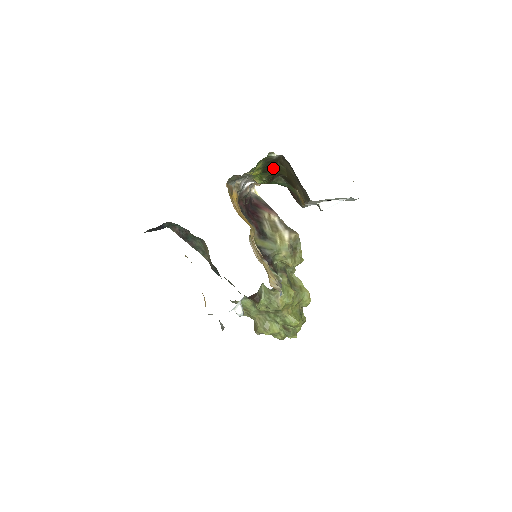
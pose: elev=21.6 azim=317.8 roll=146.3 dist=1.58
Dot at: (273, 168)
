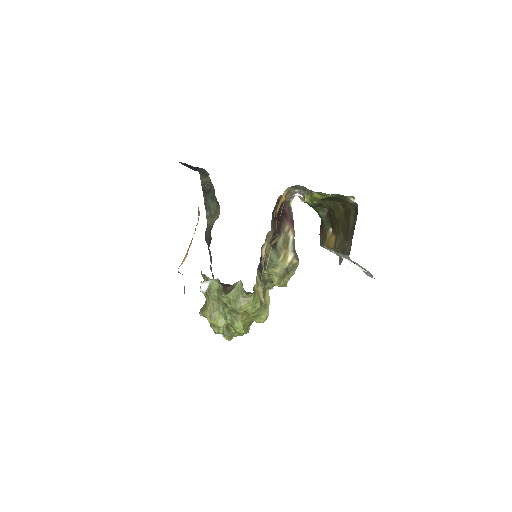
Dot at: (331, 201)
